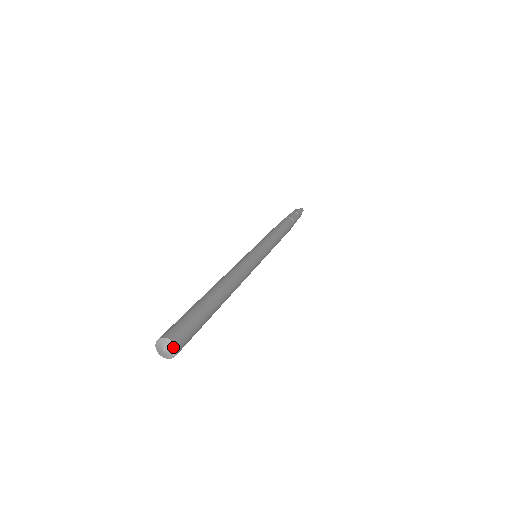
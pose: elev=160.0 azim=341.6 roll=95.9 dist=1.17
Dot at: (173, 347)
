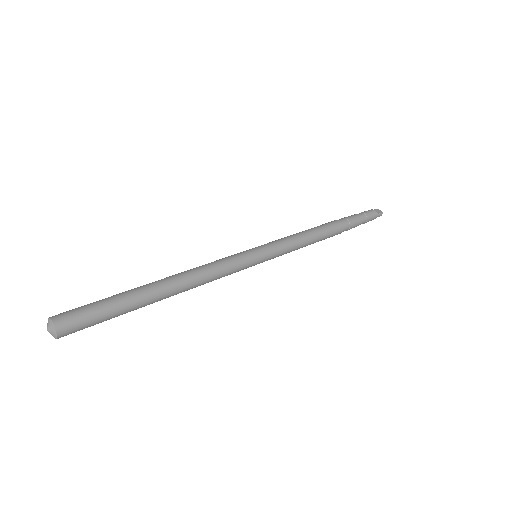
Dot at: (55, 335)
